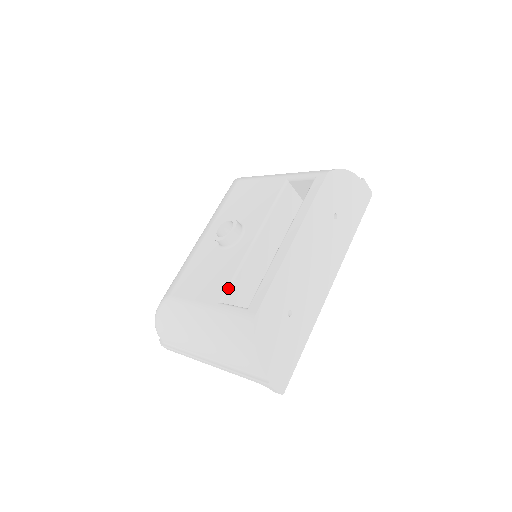
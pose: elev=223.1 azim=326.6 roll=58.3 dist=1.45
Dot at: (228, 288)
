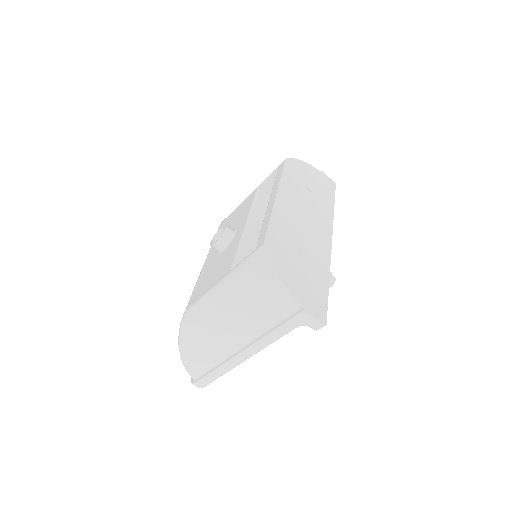
Dot at: (235, 259)
